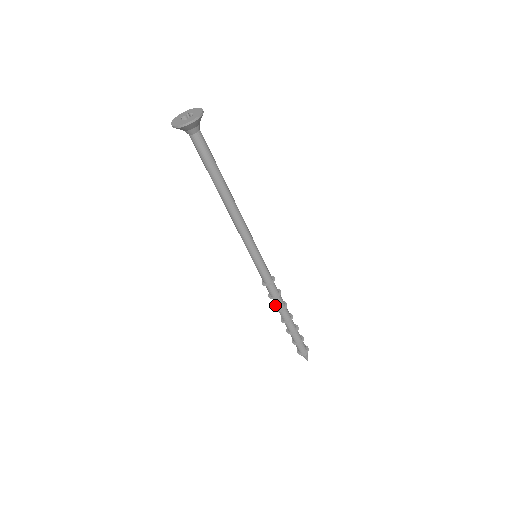
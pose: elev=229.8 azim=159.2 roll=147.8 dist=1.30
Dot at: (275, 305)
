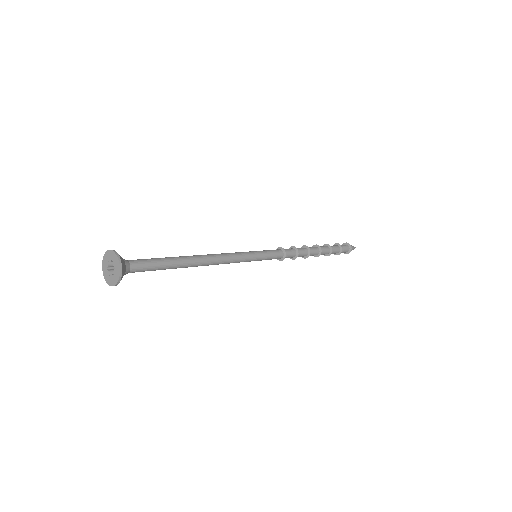
Dot at: (302, 246)
